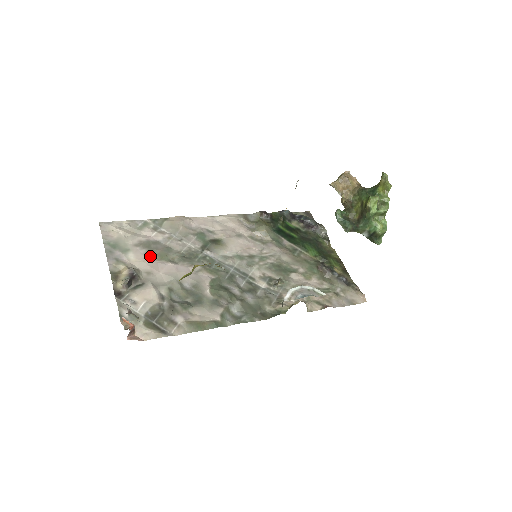
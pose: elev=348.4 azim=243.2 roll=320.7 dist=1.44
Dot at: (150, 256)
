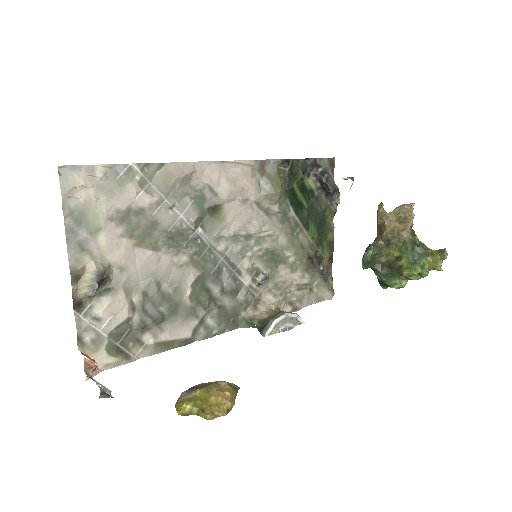
Dot at: (128, 239)
